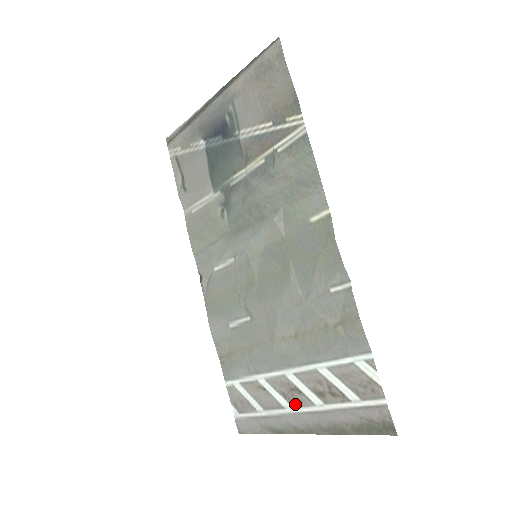
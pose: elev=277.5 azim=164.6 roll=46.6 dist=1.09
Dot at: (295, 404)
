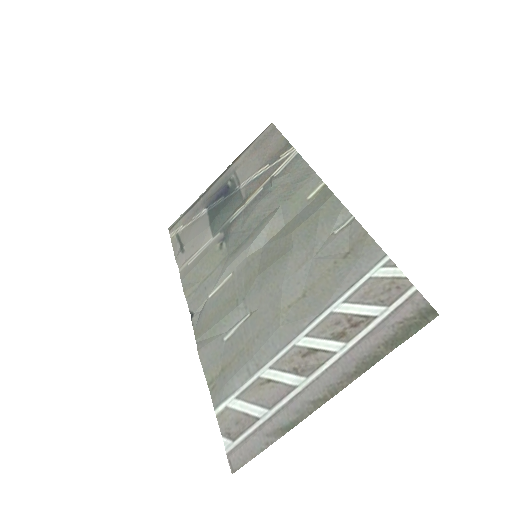
Dot at: (310, 371)
